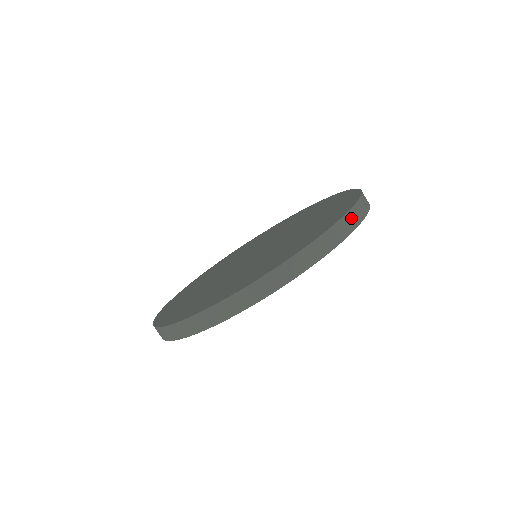
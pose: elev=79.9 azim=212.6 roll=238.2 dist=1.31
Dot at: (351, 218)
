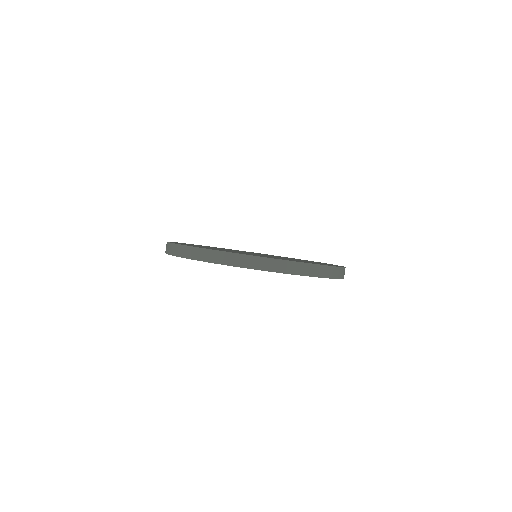
Dot at: (300, 267)
